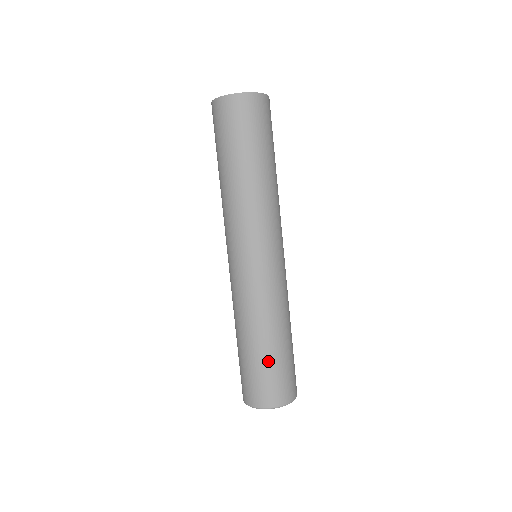
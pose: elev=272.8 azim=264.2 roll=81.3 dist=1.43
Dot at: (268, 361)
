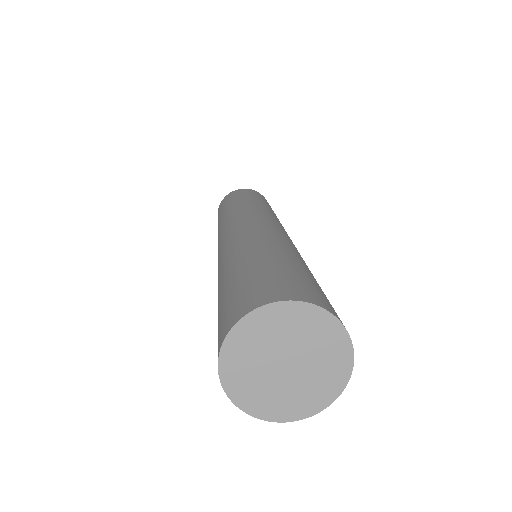
Dot at: occluded
